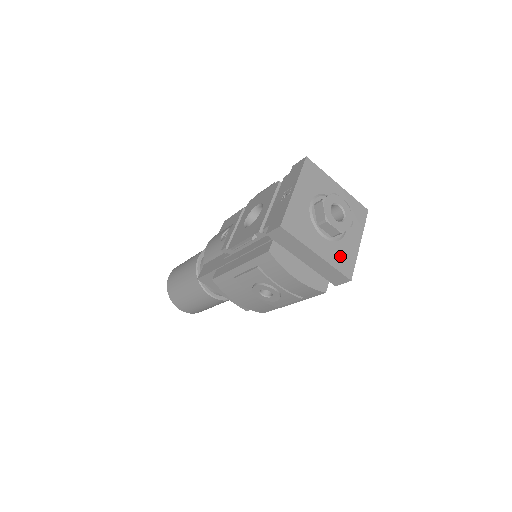
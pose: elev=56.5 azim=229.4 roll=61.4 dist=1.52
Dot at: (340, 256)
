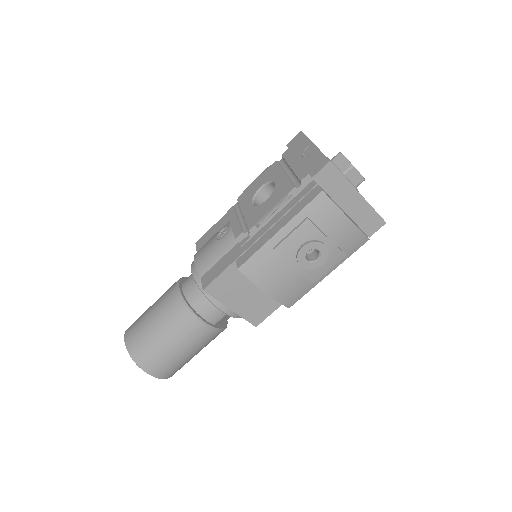
Dot at: occluded
